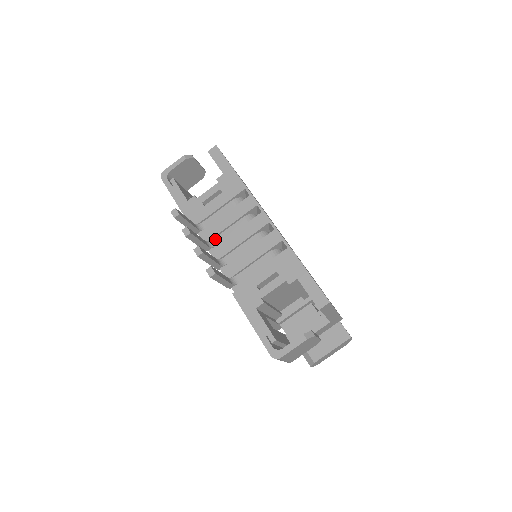
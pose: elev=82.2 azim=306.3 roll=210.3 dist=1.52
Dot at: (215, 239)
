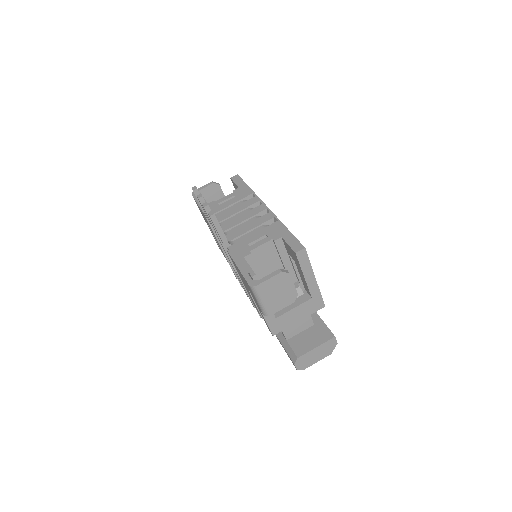
Dot at: (222, 222)
